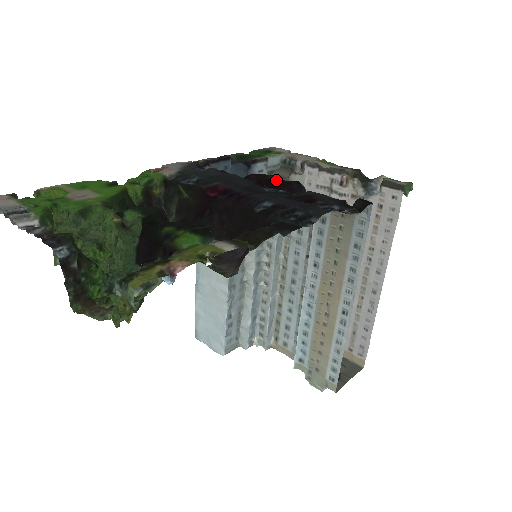
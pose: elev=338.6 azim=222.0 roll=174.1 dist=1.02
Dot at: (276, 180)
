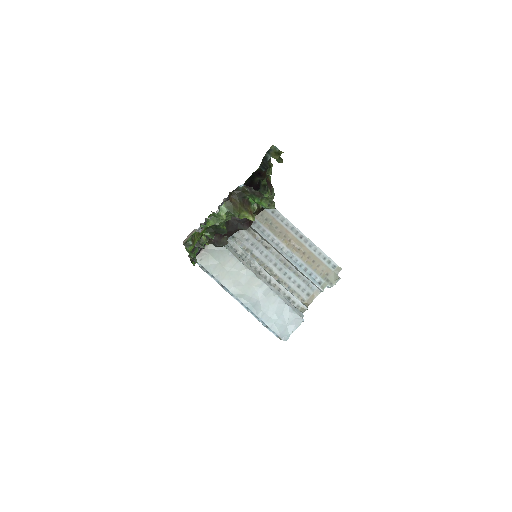
Dot at: occluded
